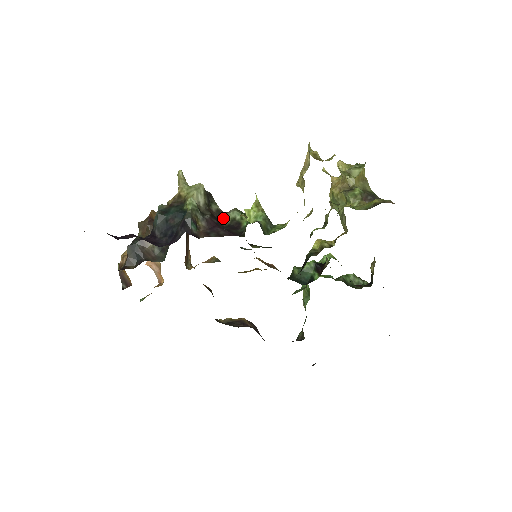
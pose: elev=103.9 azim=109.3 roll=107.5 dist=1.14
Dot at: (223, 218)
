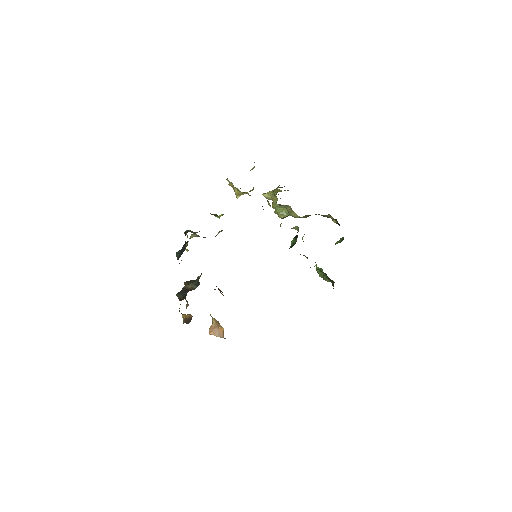
Dot at: occluded
